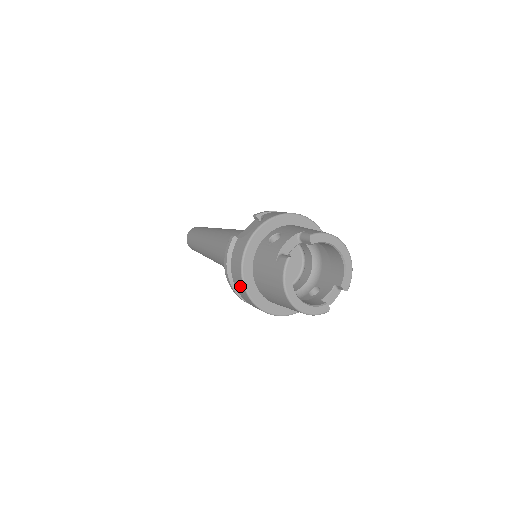
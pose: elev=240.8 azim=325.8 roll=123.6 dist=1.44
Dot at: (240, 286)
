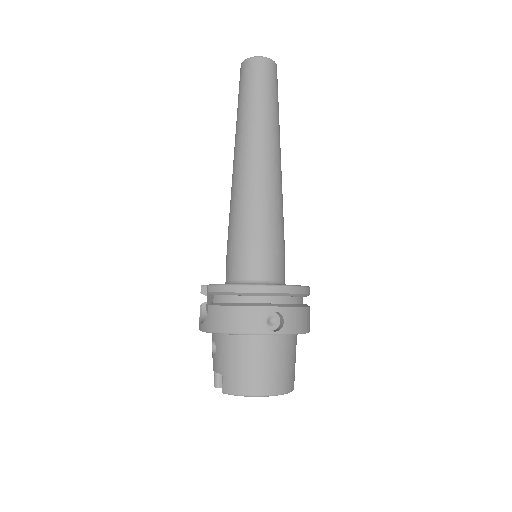
Dot at: occluded
